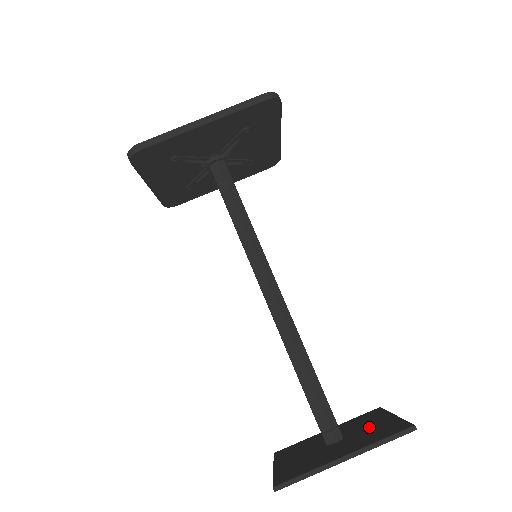
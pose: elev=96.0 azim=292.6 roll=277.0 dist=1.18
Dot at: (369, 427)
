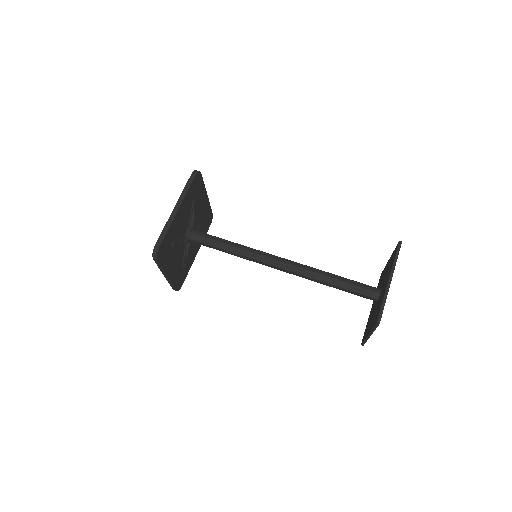
Dot at: (385, 273)
